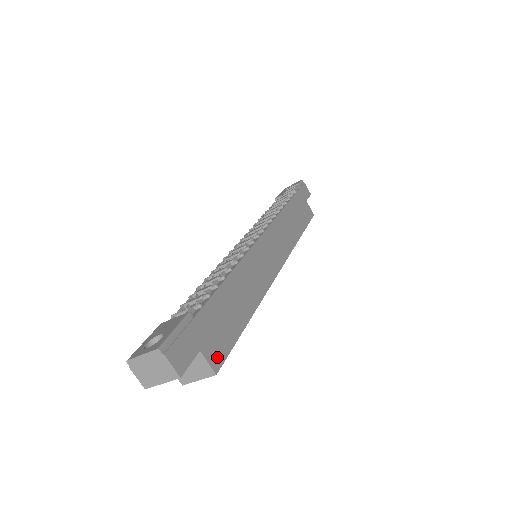
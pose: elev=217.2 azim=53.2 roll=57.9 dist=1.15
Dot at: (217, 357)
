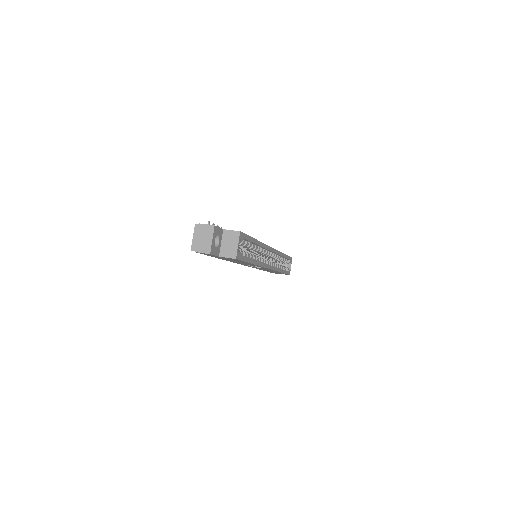
Dot at: occluded
